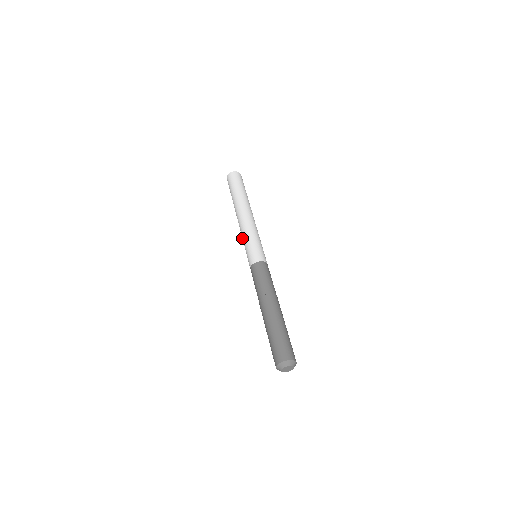
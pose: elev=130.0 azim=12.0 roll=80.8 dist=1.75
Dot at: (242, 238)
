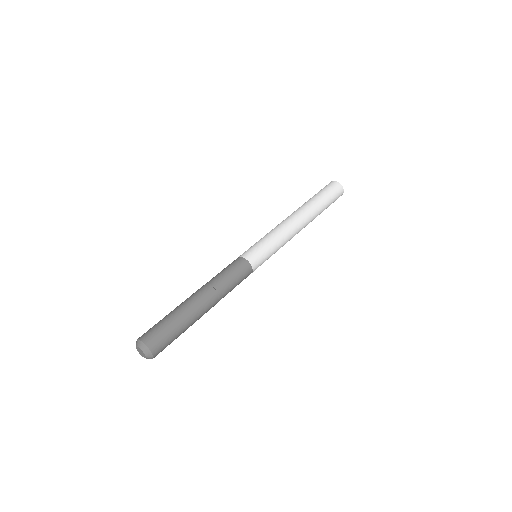
Dot at: (271, 231)
